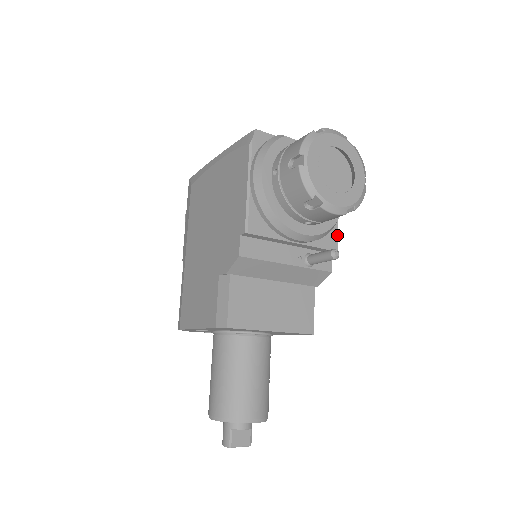
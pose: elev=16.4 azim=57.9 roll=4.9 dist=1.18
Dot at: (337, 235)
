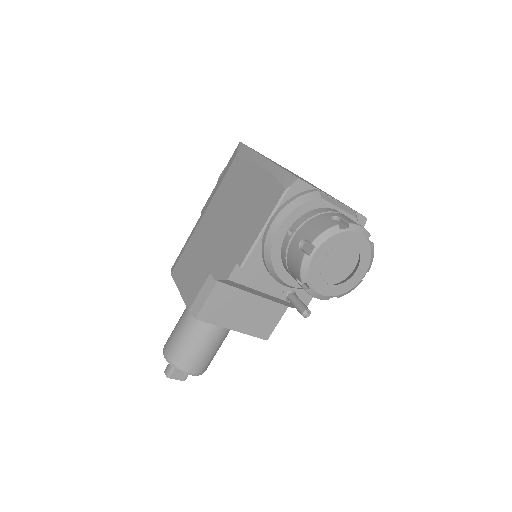
Dot at: occluded
